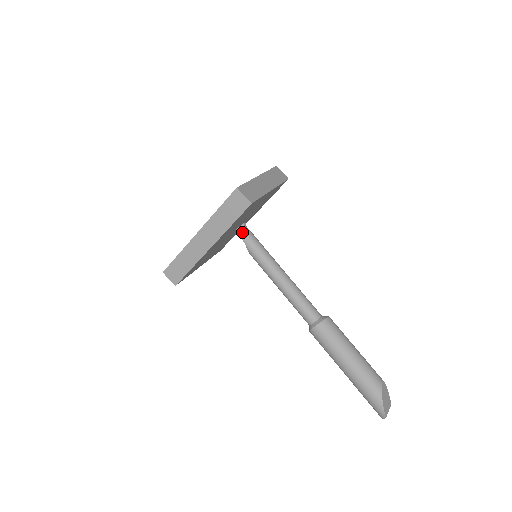
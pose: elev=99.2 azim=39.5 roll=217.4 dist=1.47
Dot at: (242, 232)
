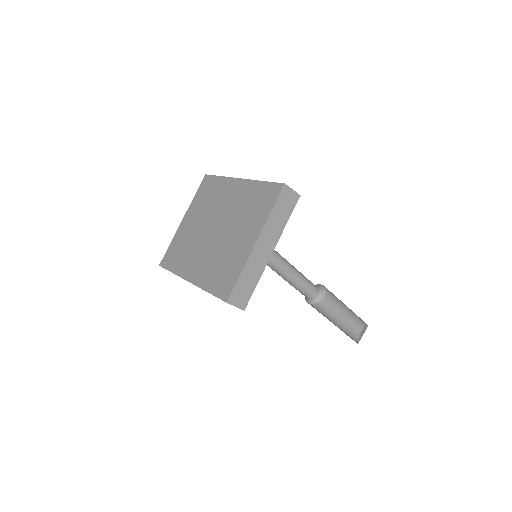
Dot at: occluded
